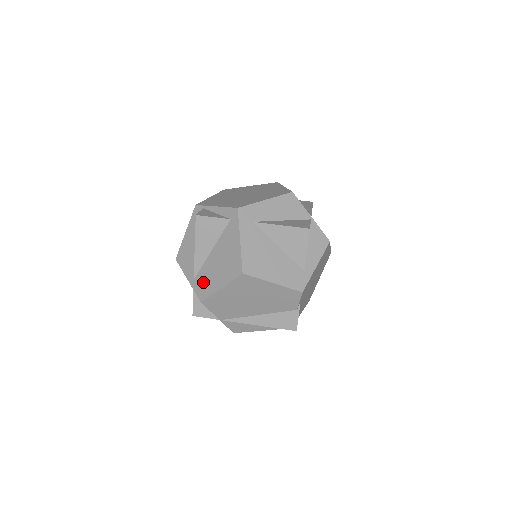
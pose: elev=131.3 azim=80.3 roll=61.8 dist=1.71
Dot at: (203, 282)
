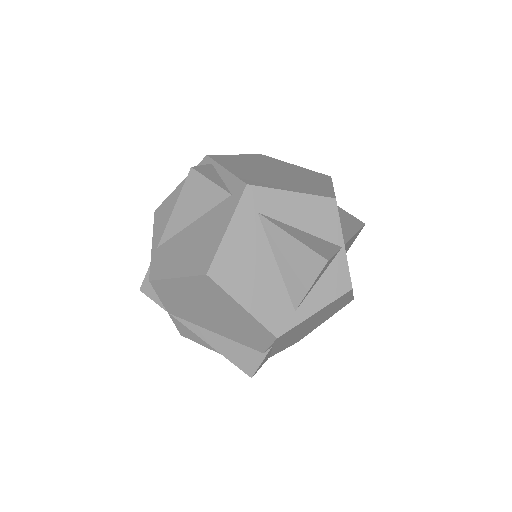
Dot at: (164, 257)
